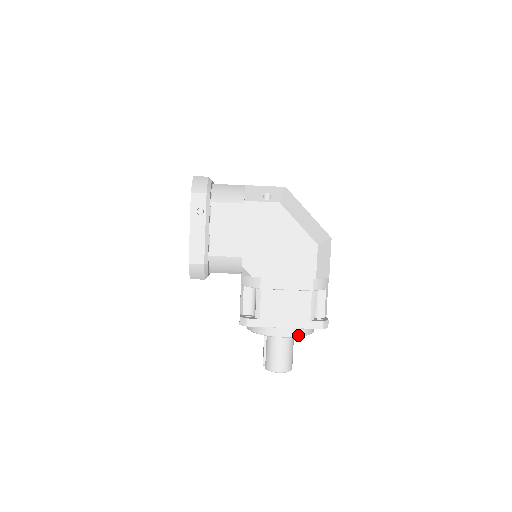
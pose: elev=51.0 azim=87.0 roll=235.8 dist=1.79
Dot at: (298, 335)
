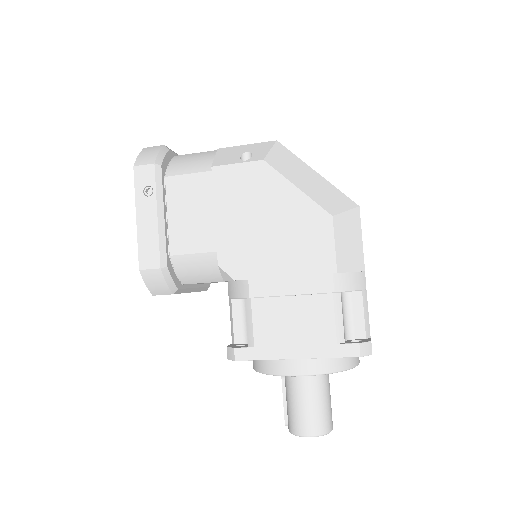
Dot at: (324, 371)
